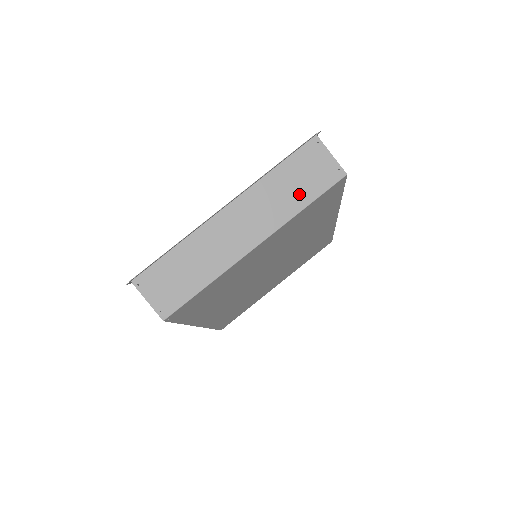
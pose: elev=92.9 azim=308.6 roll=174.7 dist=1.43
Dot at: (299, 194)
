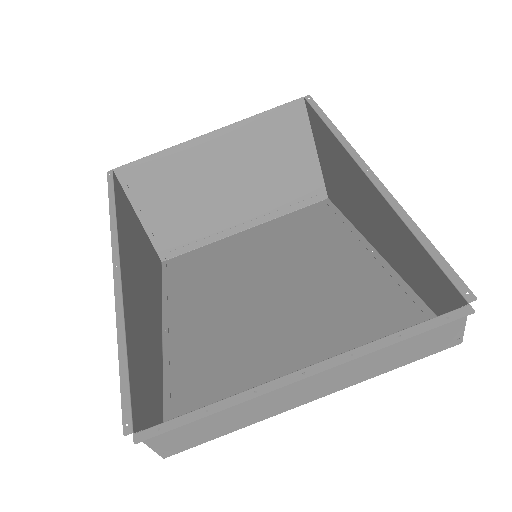
Dot at: (398, 358)
